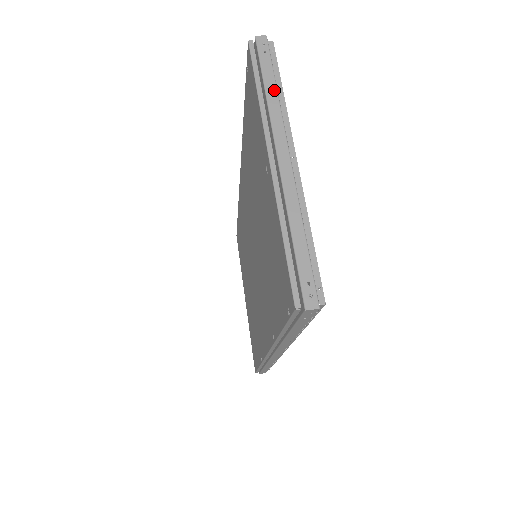
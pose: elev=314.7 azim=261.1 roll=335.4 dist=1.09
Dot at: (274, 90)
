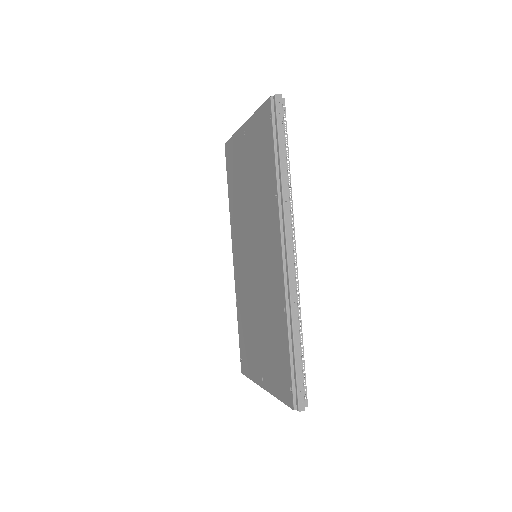
Dot at: occluded
